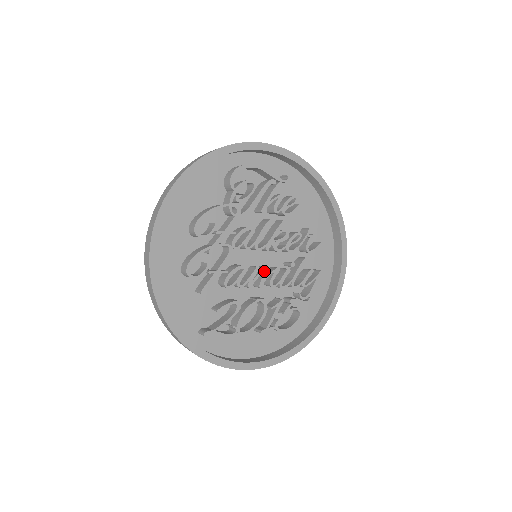
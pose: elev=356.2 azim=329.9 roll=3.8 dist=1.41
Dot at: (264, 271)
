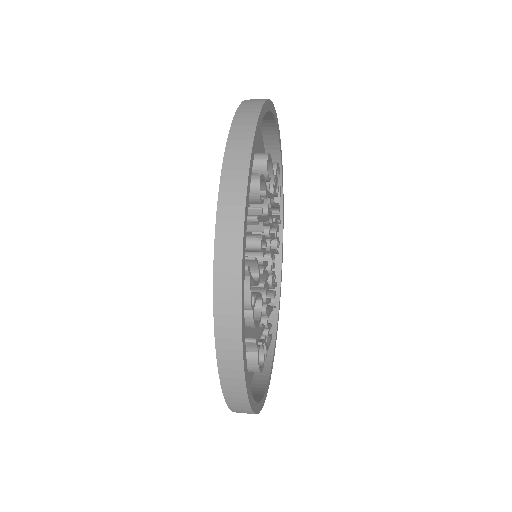
Dot at: (267, 274)
